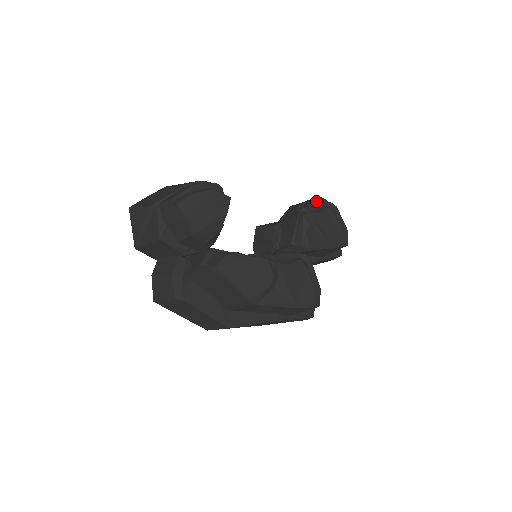
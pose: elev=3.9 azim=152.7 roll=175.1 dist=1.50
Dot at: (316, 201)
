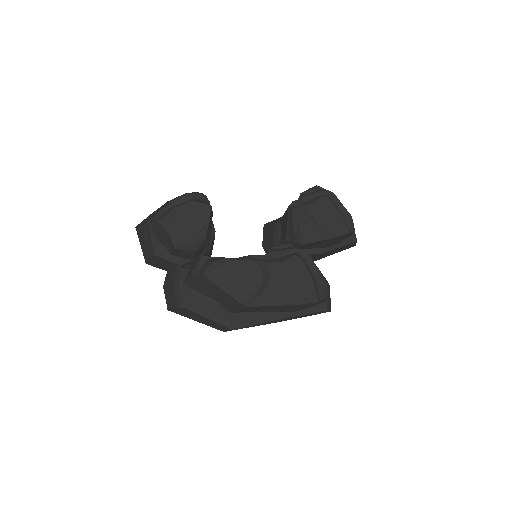
Dot at: (310, 191)
